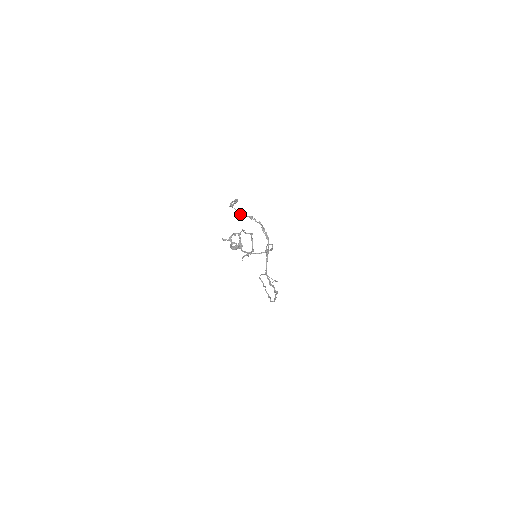
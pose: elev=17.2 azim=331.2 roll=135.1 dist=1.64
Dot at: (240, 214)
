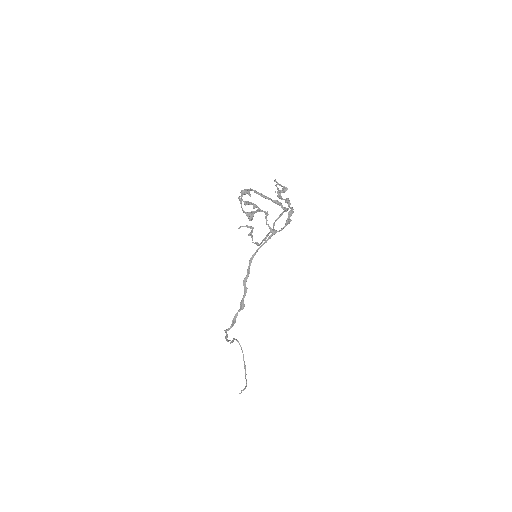
Dot at: (279, 194)
